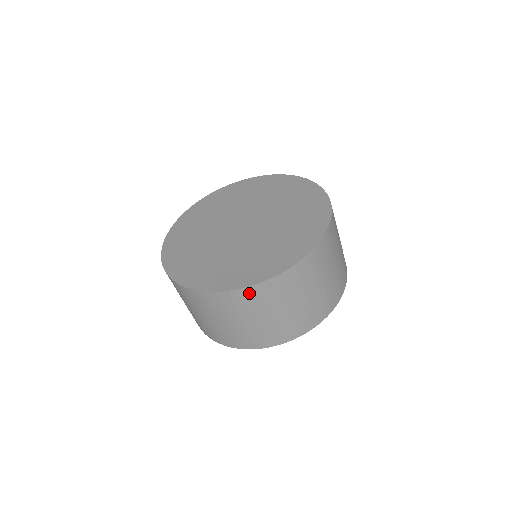
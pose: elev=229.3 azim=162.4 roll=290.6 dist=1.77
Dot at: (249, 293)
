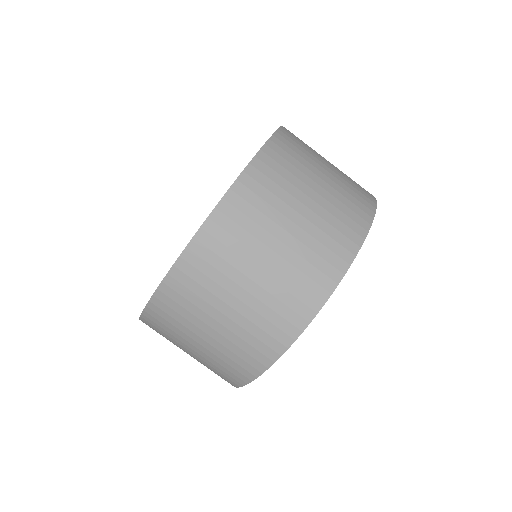
Dot at: (164, 300)
